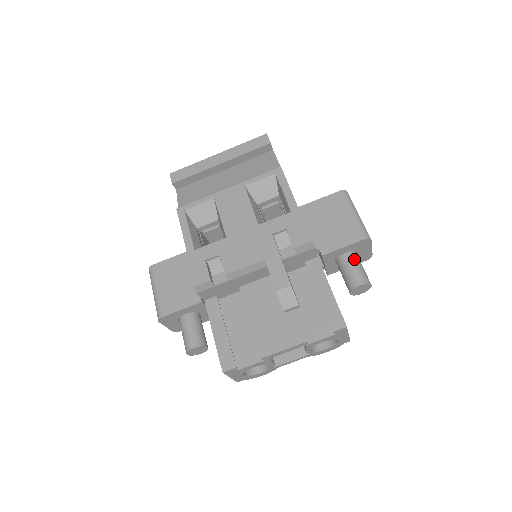
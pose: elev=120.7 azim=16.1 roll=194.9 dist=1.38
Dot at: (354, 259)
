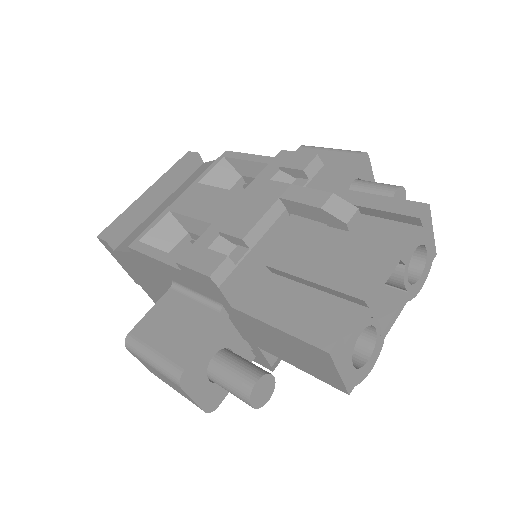
Dot at: (366, 181)
